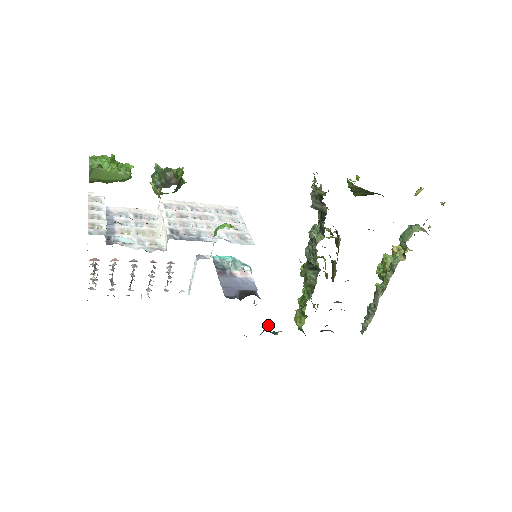
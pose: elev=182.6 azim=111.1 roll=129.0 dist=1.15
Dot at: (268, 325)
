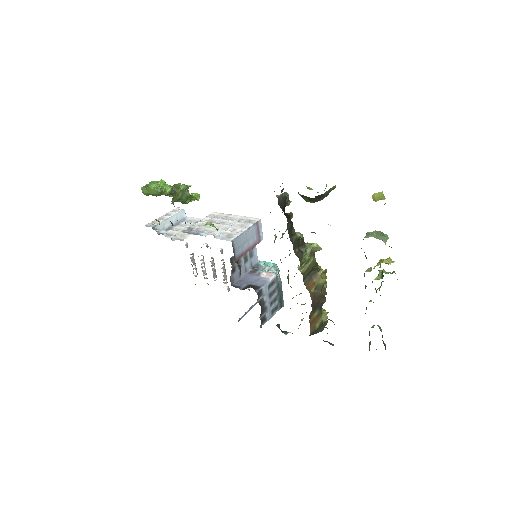
Dot at: occluded
